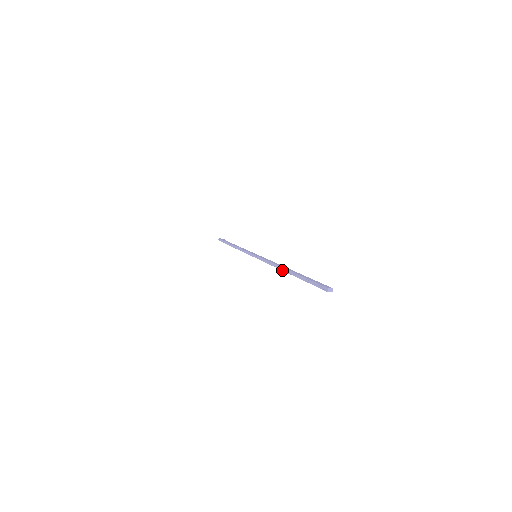
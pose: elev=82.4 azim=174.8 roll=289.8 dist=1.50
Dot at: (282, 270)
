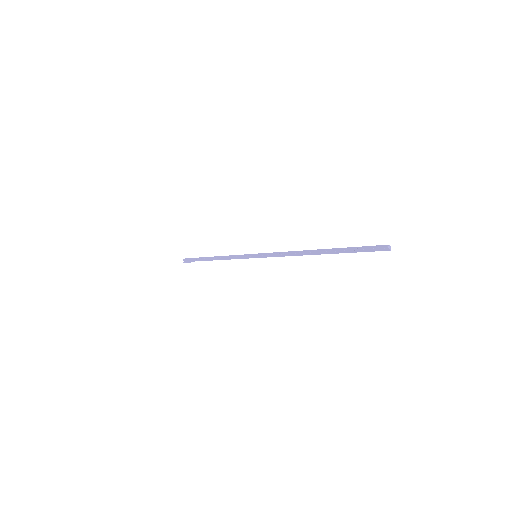
Dot at: (308, 251)
